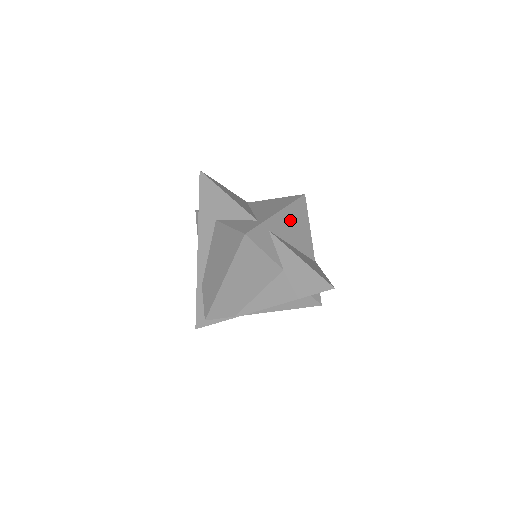
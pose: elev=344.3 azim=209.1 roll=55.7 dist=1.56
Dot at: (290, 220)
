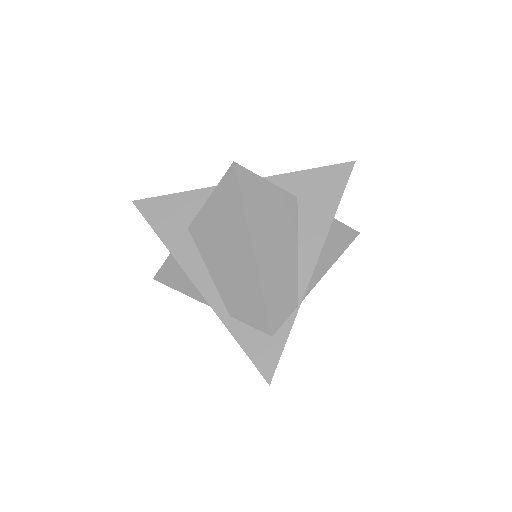
Dot at: occluded
